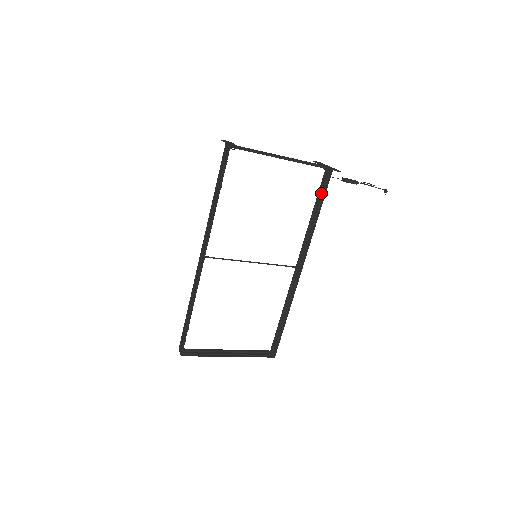
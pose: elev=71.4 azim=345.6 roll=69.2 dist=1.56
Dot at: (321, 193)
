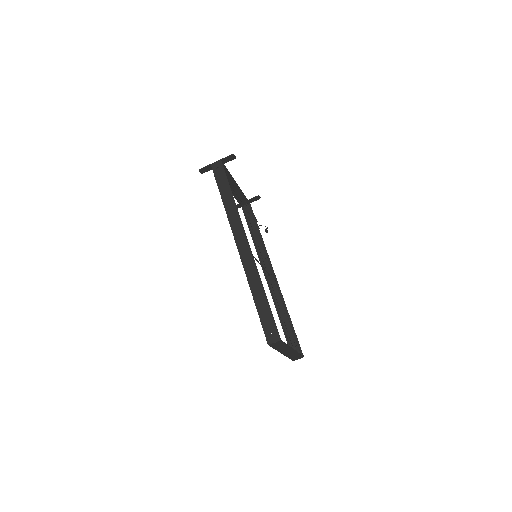
Dot at: (252, 220)
